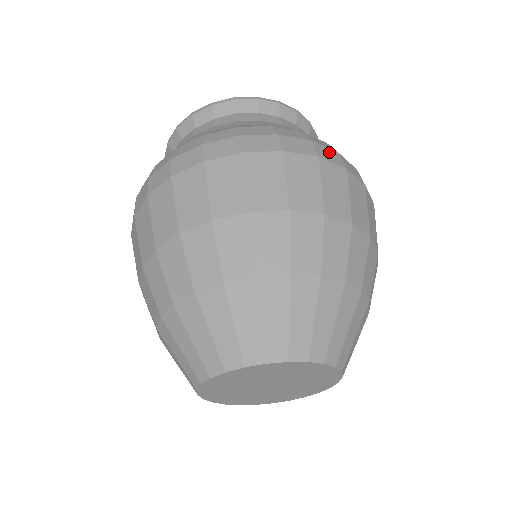
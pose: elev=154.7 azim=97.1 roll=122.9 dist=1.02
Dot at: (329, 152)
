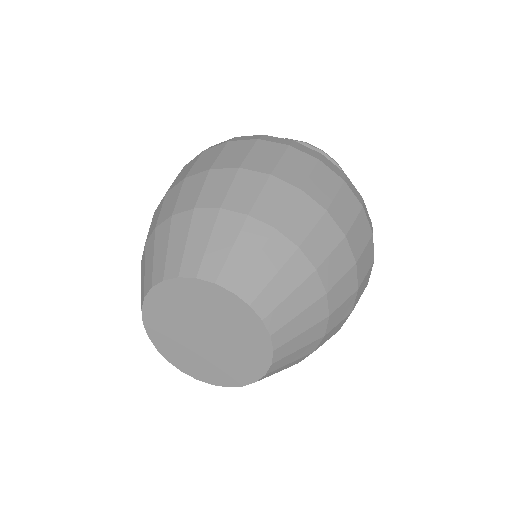
Dot at: (308, 149)
